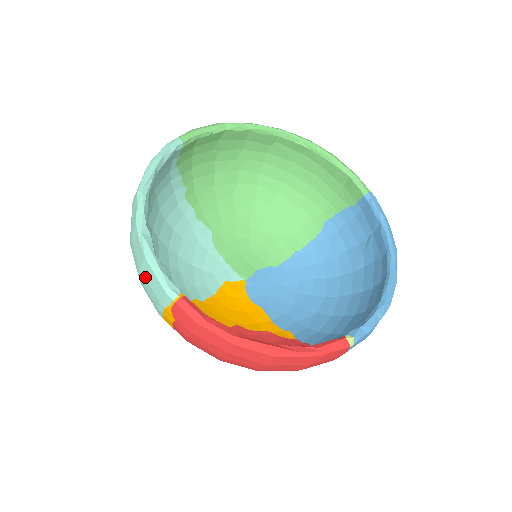
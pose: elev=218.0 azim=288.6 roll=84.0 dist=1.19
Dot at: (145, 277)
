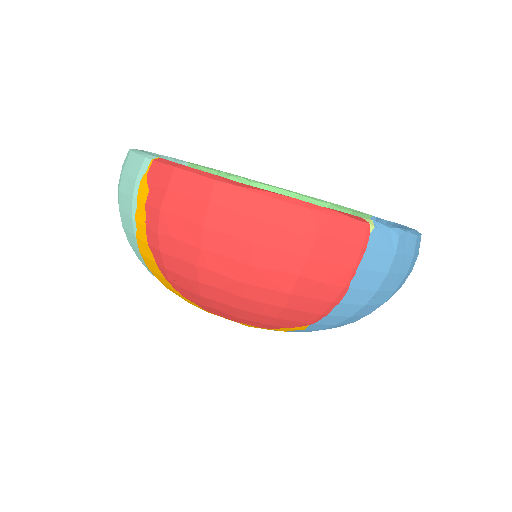
Dot at: (126, 172)
